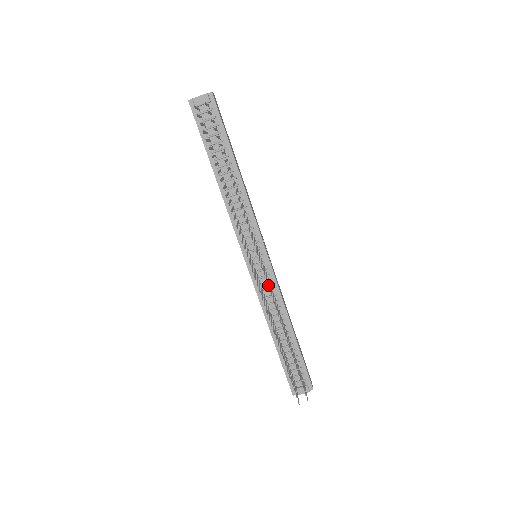
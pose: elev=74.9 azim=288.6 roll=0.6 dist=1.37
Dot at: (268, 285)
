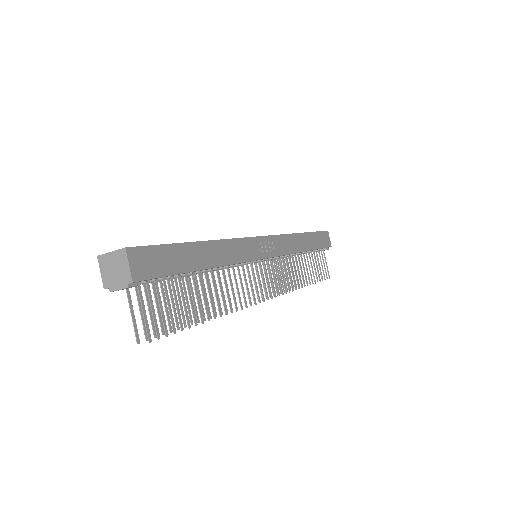
Dot at: occluded
